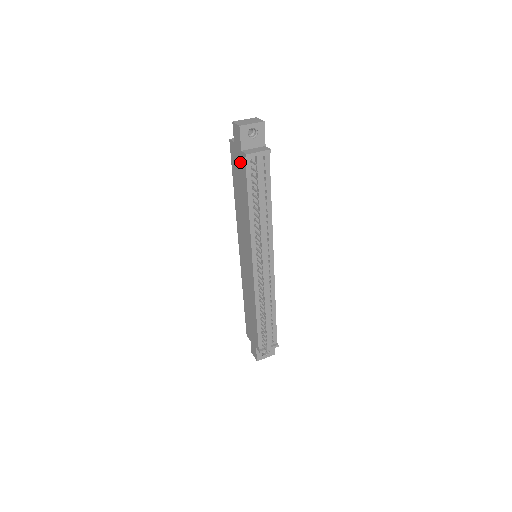
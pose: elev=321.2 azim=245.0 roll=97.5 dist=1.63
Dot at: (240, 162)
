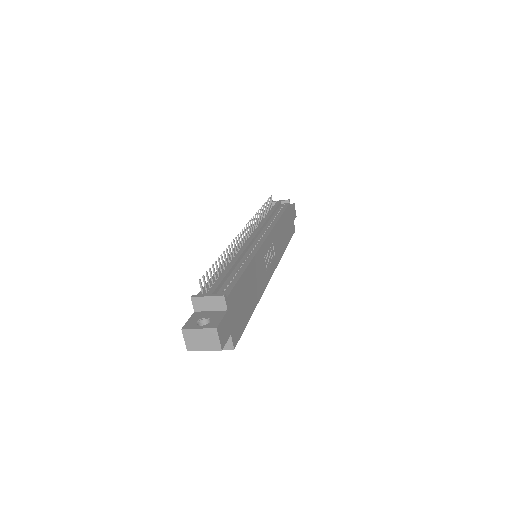
Dot at: occluded
